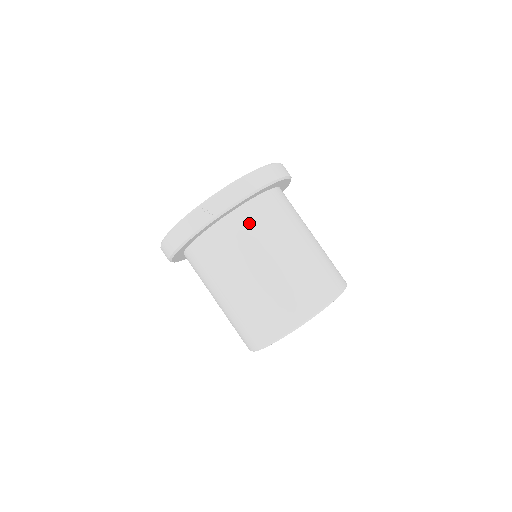
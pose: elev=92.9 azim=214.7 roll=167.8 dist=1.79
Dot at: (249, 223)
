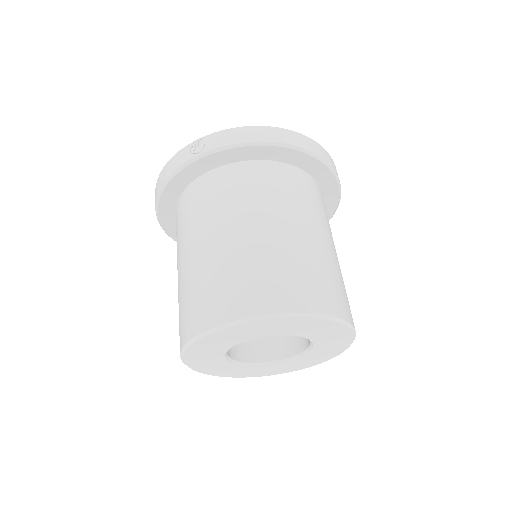
Dot at: (242, 180)
